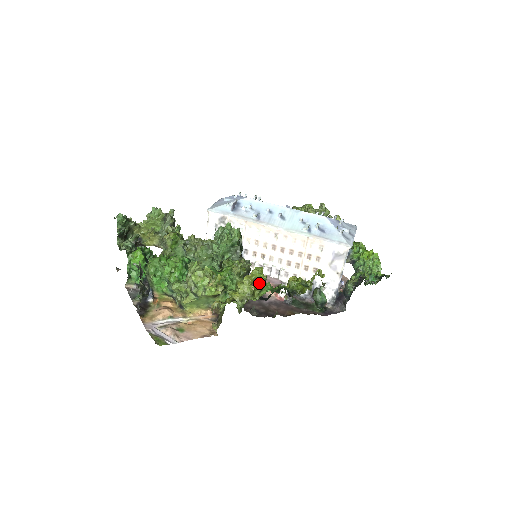
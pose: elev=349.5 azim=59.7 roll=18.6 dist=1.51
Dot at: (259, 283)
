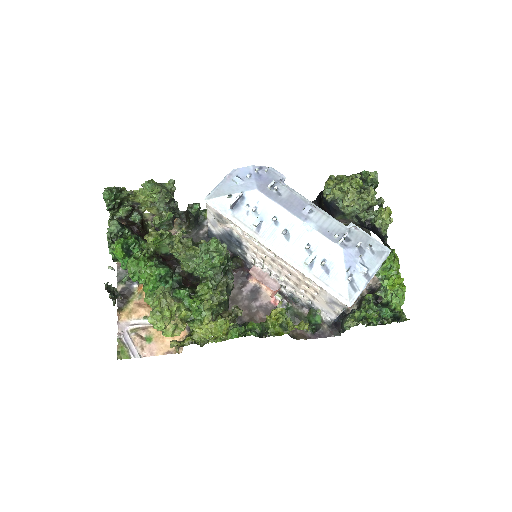
Dot at: occluded
